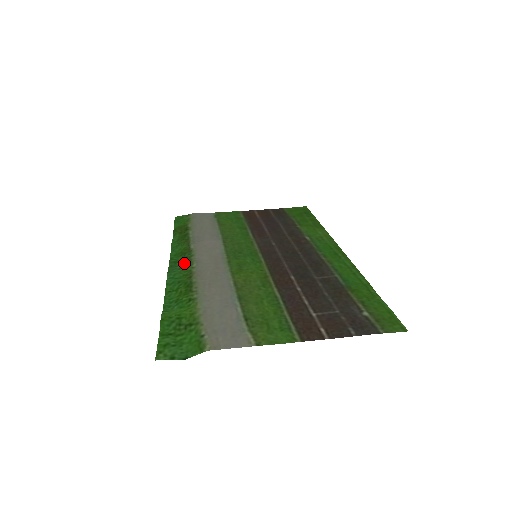
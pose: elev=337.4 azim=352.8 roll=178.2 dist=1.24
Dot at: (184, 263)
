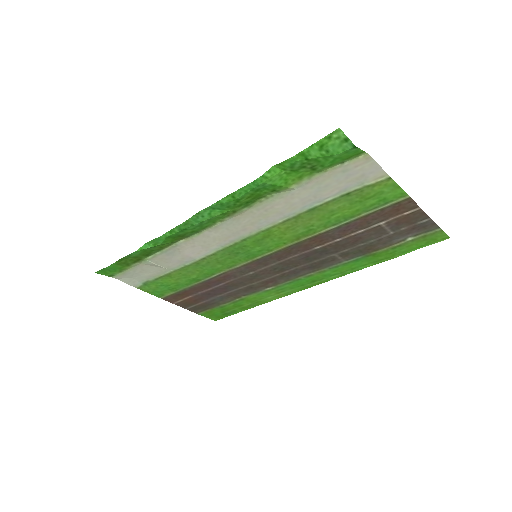
Dot at: (199, 226)
